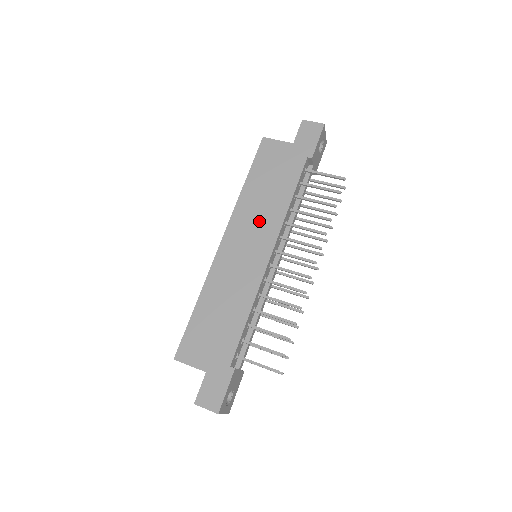
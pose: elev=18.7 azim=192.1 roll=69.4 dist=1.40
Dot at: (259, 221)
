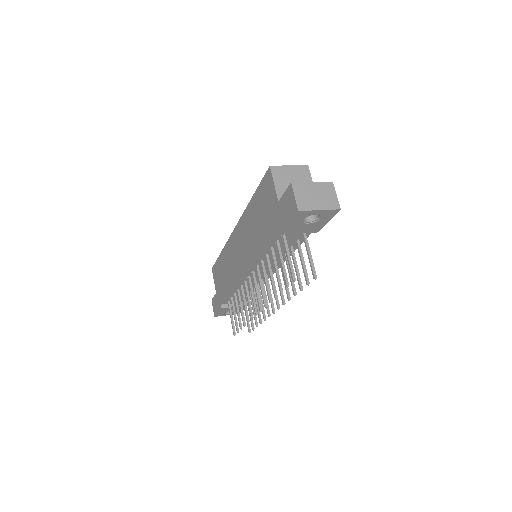
Dot at: (247, 242)
